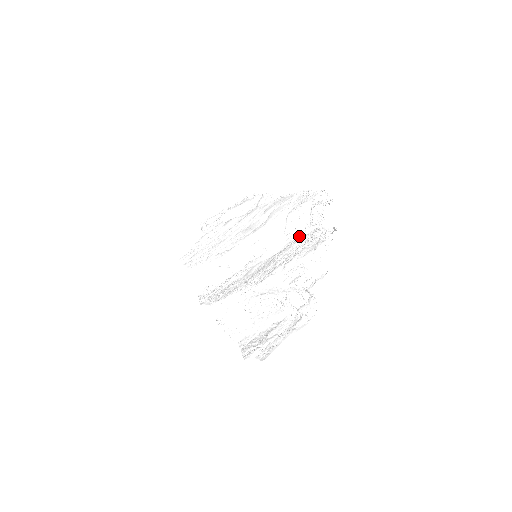
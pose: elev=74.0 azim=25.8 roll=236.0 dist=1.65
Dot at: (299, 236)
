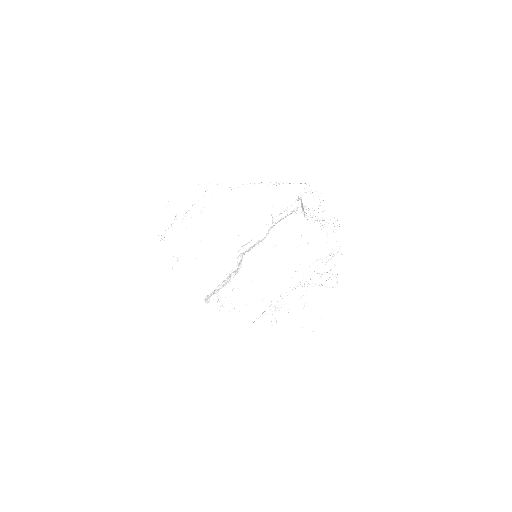
Dot at: (289, 224)
